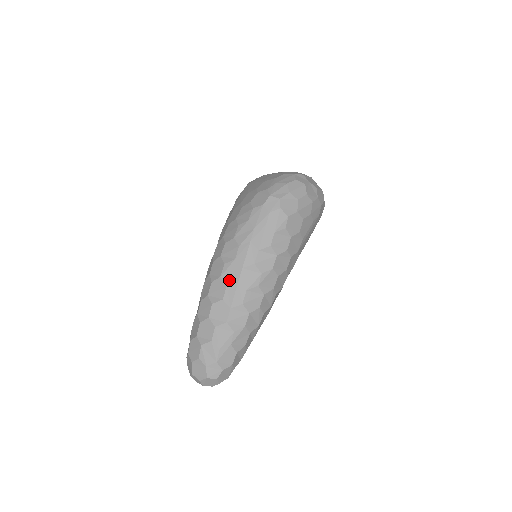
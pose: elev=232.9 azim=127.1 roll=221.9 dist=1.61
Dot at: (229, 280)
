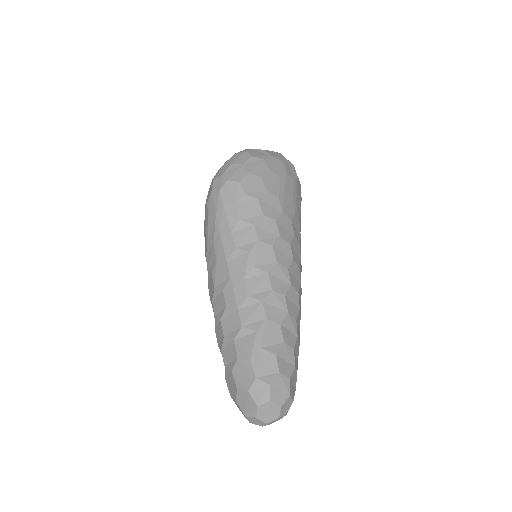
Dot at: (222, 283)
